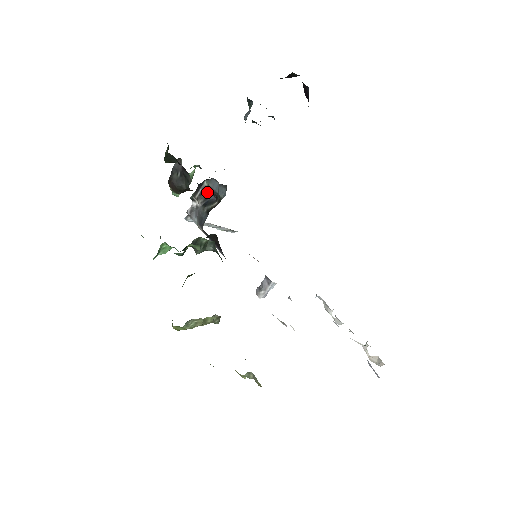
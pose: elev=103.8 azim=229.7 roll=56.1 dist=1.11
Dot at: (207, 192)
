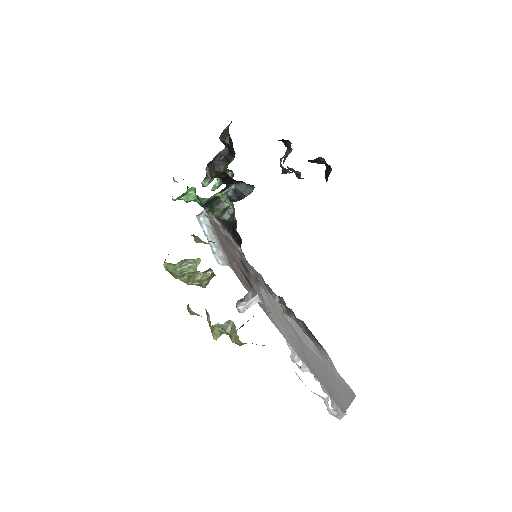
Dot at: (231, 194)
